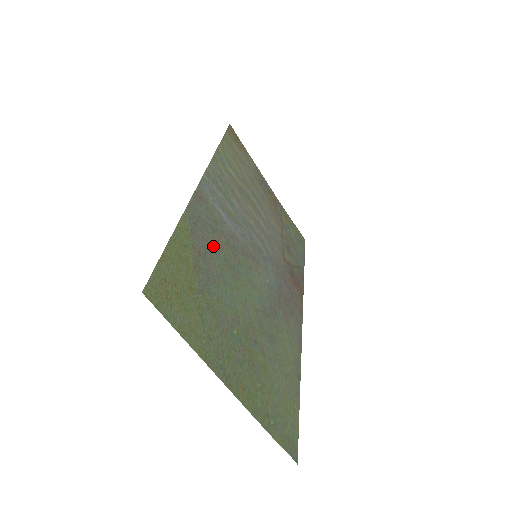
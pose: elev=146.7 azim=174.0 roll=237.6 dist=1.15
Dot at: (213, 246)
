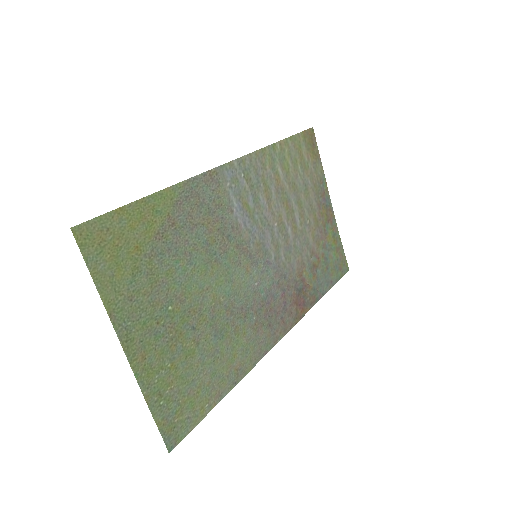
Dot at: (198, 225)
